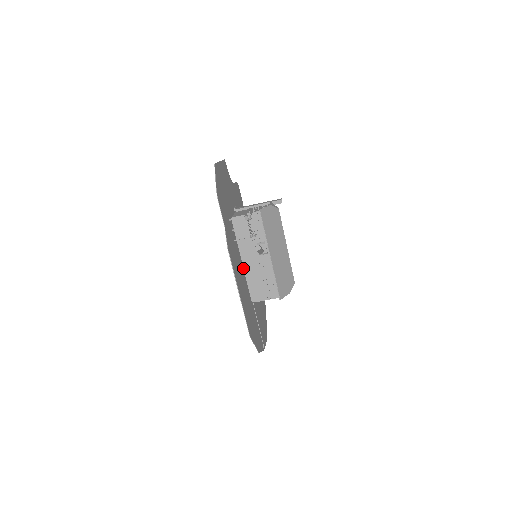
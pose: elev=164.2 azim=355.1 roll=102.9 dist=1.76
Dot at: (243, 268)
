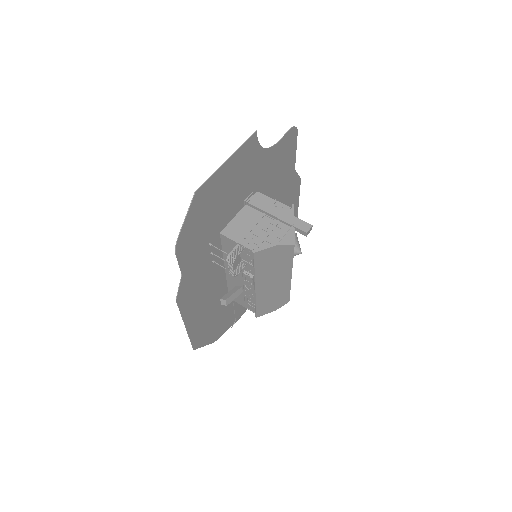
Dot at: (225, 273)
